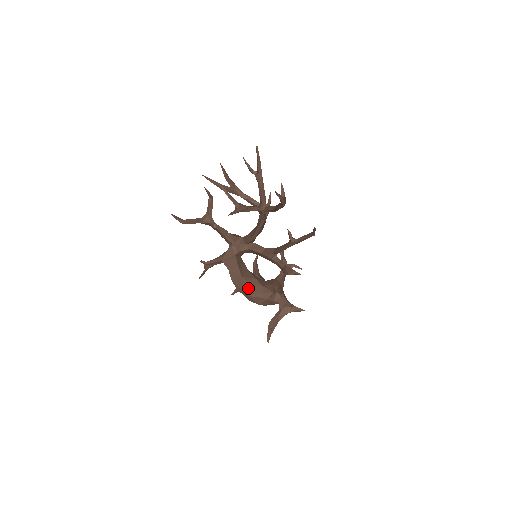
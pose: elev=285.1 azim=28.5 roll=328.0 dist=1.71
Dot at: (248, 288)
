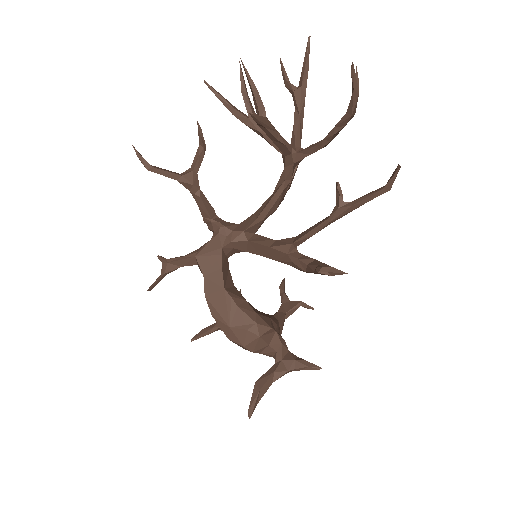
Dot at: (231, 311)
